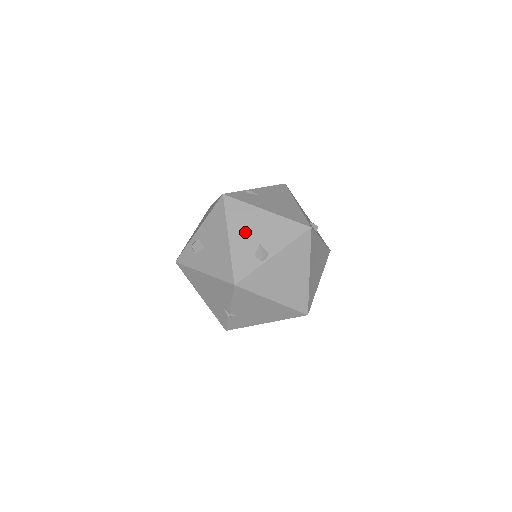
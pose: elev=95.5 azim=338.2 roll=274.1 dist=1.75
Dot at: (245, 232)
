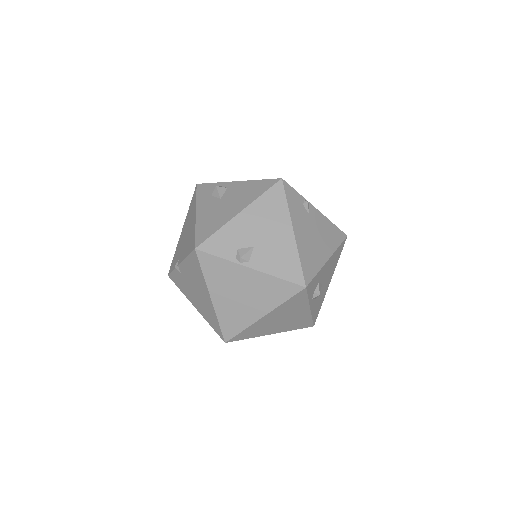
Dot at: (256, 224)
